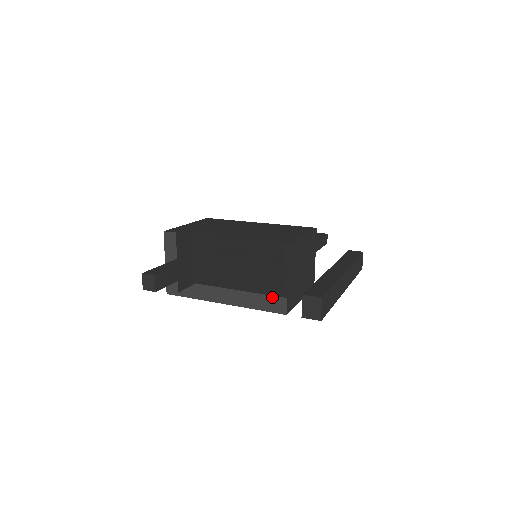
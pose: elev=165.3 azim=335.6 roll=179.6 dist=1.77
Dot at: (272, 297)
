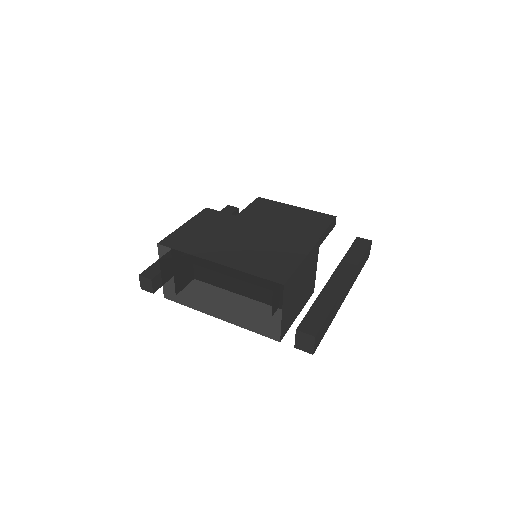
Dot at: (266, 325)
